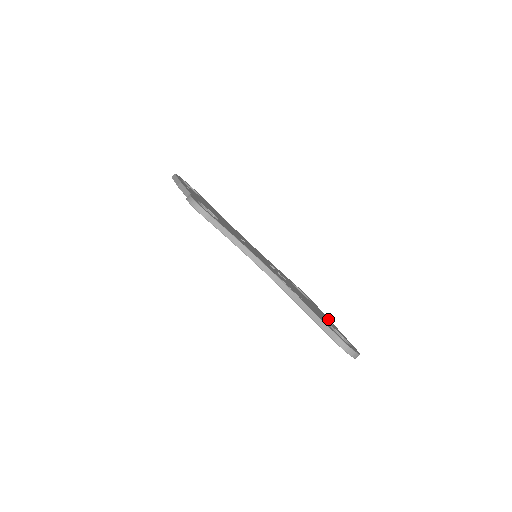
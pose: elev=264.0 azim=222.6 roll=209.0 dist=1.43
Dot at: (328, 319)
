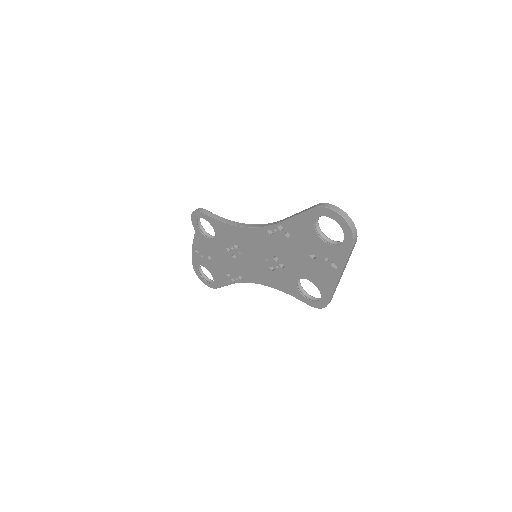
Dot at: occluded
